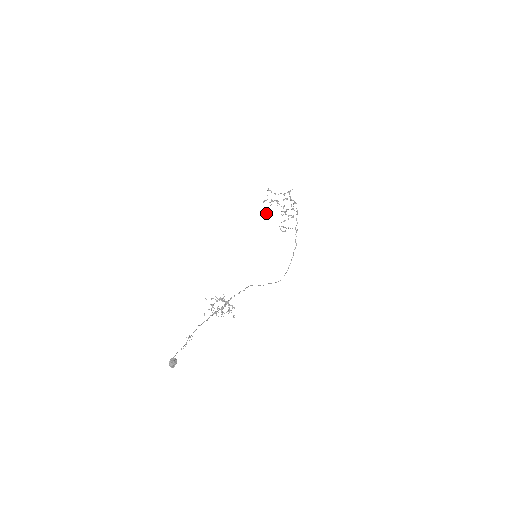
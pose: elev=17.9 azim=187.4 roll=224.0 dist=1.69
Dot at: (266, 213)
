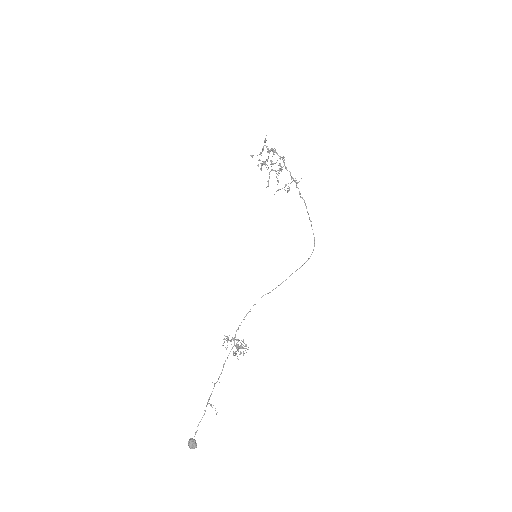
Dot at: (268, 181)
